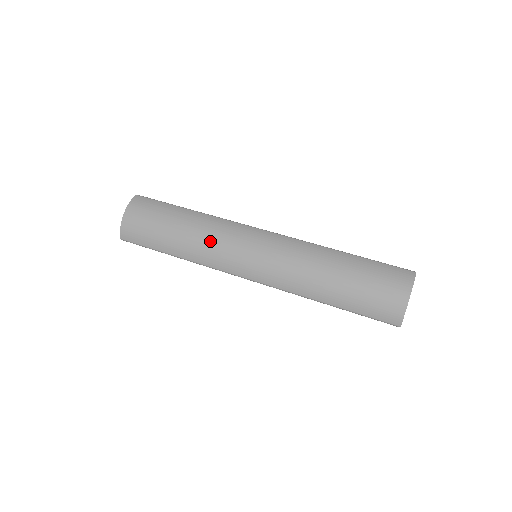
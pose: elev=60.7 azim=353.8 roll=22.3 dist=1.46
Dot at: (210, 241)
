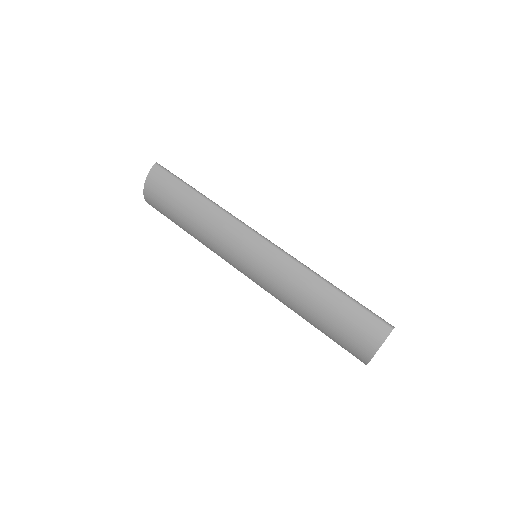
Dot at: (214, 237)
